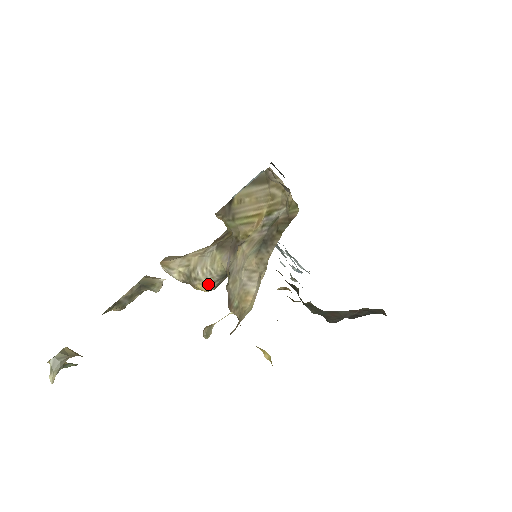
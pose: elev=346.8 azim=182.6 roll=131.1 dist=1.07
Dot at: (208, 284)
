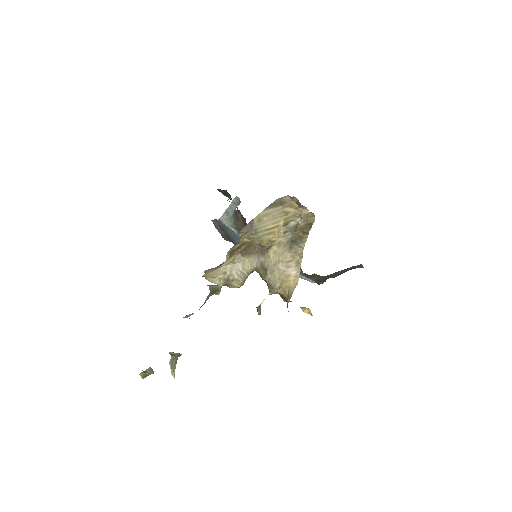
Dot at: (241, 281)
